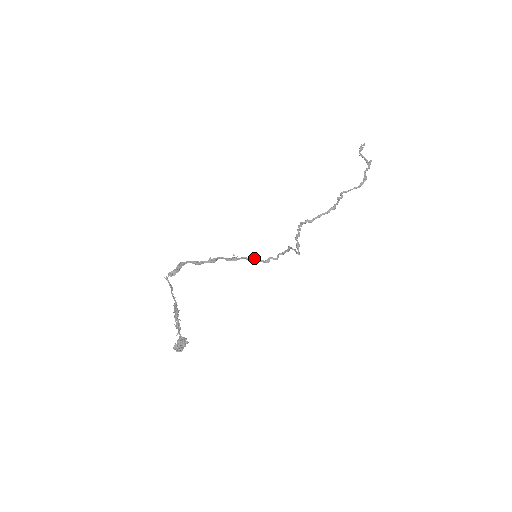
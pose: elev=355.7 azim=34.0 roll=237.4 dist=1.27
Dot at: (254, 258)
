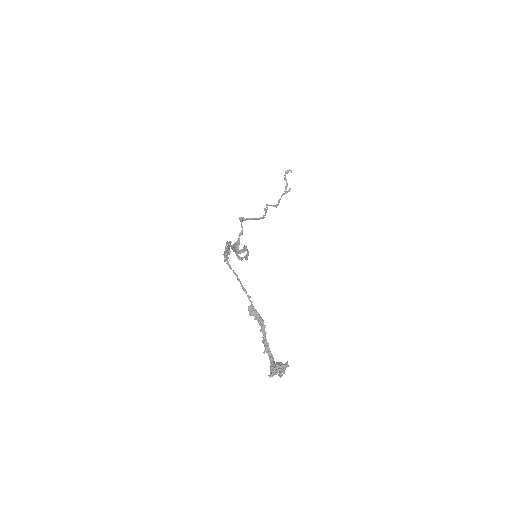
Dot at: (236, 250)
